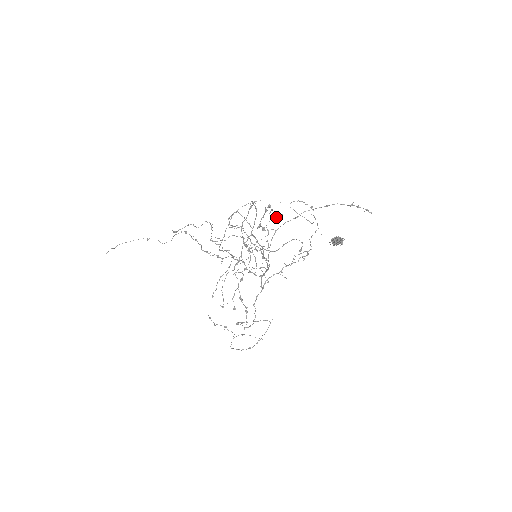
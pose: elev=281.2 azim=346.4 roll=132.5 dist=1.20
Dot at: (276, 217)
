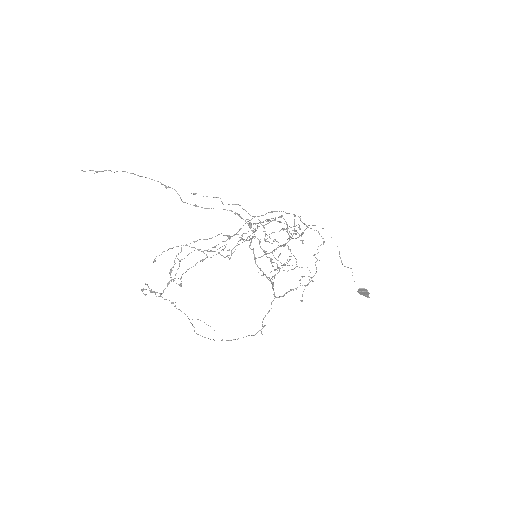
Dot at: (289, 231)
